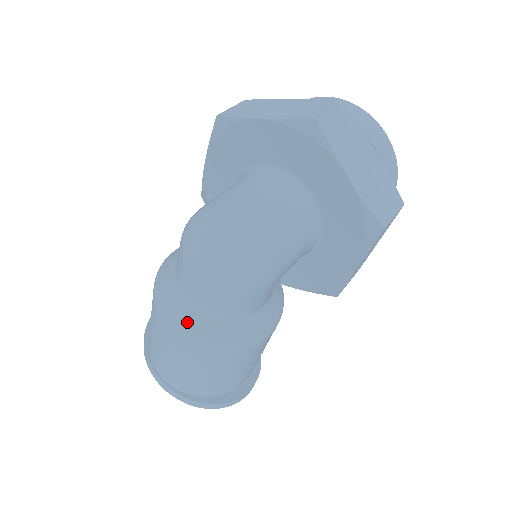
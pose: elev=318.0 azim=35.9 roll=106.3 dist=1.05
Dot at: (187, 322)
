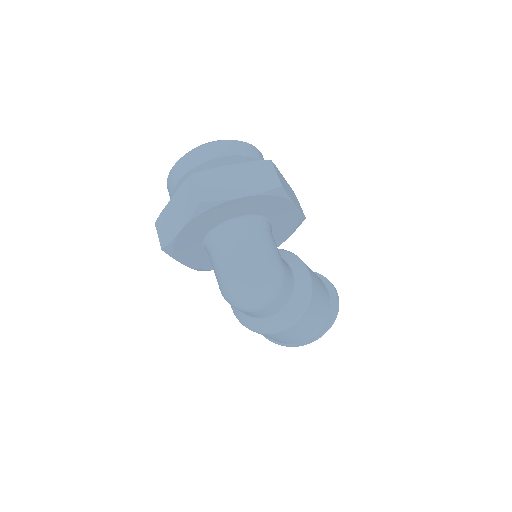
Dot at: (281, 322)
